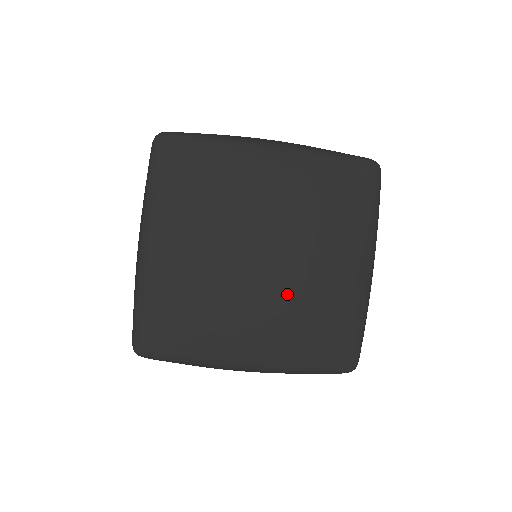
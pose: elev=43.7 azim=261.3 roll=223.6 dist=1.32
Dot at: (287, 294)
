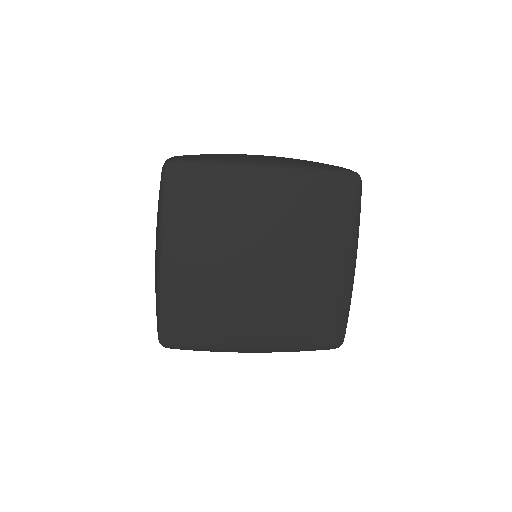
Dot at: (285, 292)
